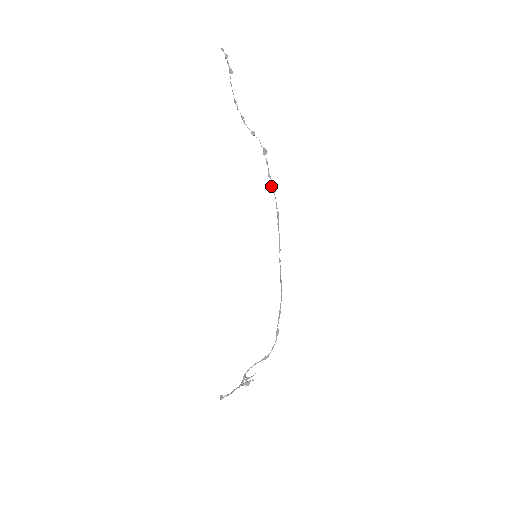
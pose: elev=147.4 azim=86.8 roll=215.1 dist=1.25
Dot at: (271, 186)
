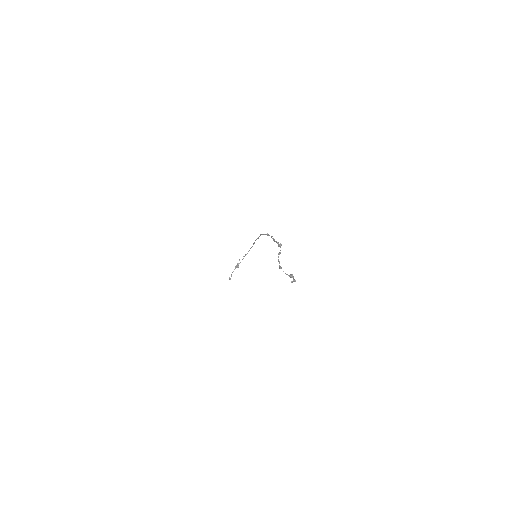
Dot at: occluded
